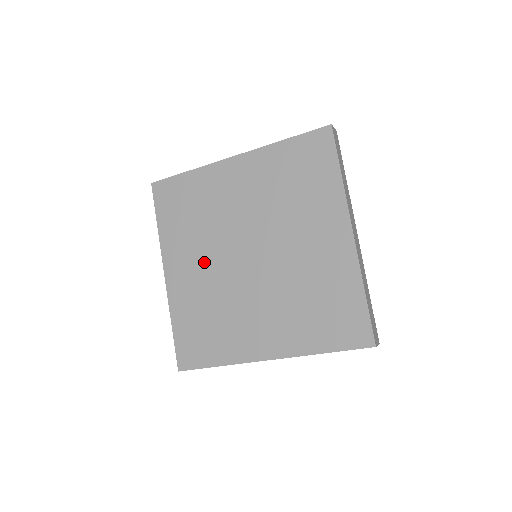
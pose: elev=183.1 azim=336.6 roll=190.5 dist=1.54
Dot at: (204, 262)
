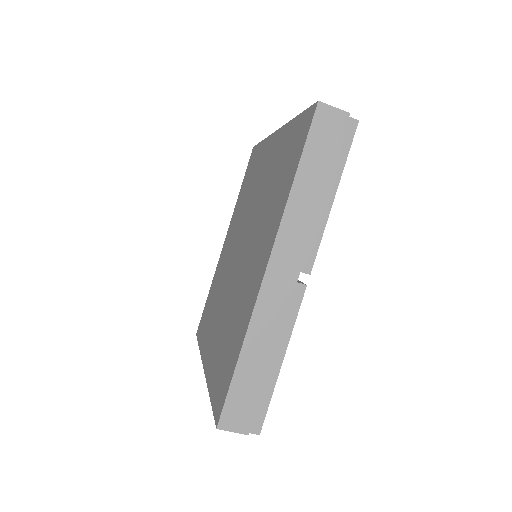
Dot at: (220, 310)
